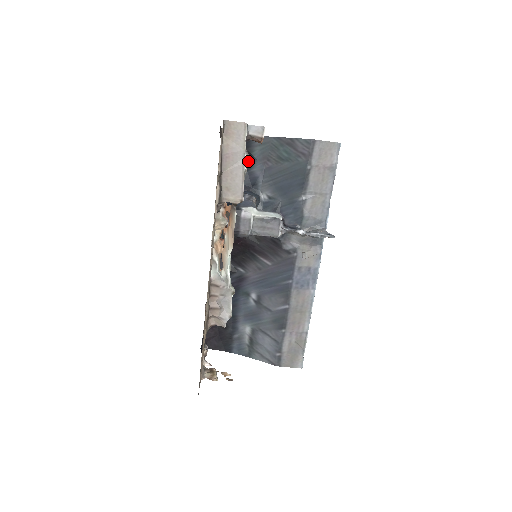
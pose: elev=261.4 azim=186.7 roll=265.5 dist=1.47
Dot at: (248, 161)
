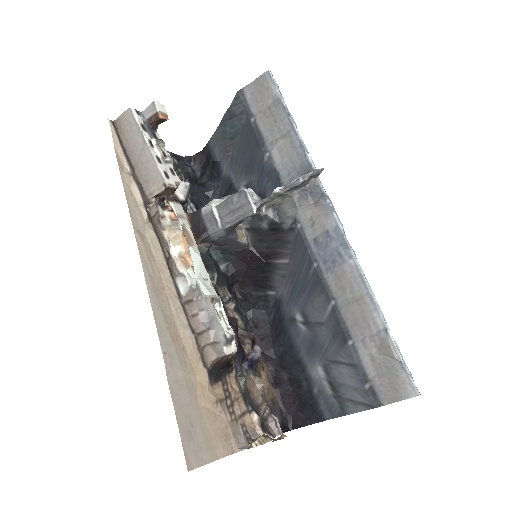
Dot at: (216, 169)
